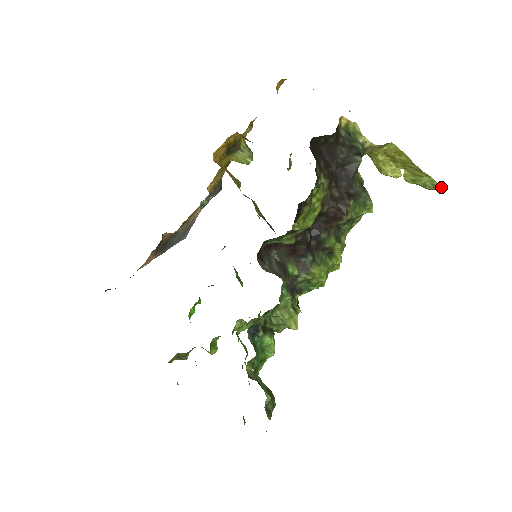
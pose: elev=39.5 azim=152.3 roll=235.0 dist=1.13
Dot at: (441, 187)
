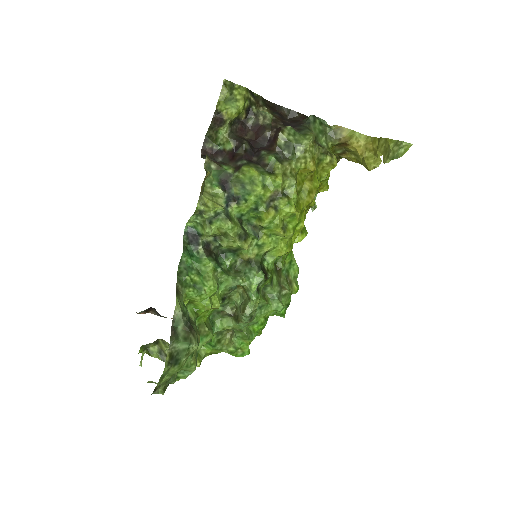
Dot at: (404, 144)
